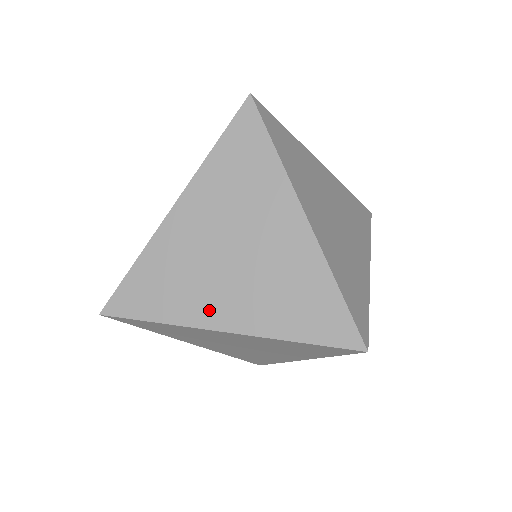
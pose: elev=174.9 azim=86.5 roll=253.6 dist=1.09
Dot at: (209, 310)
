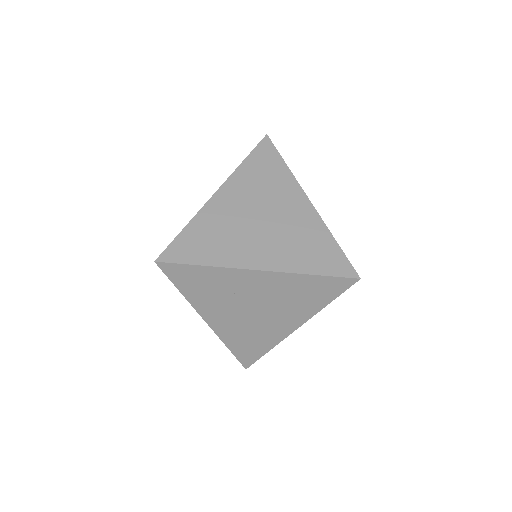
Dot at: occluded
